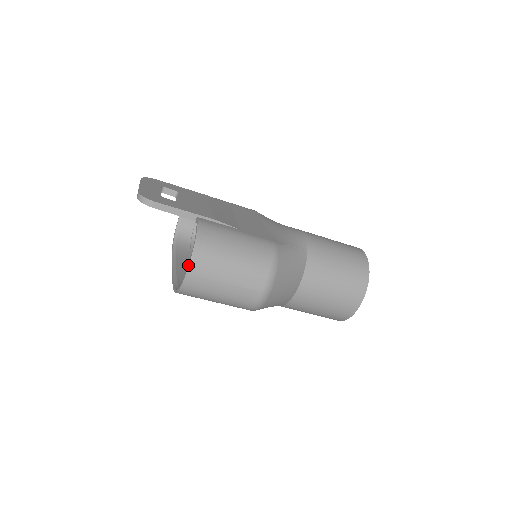
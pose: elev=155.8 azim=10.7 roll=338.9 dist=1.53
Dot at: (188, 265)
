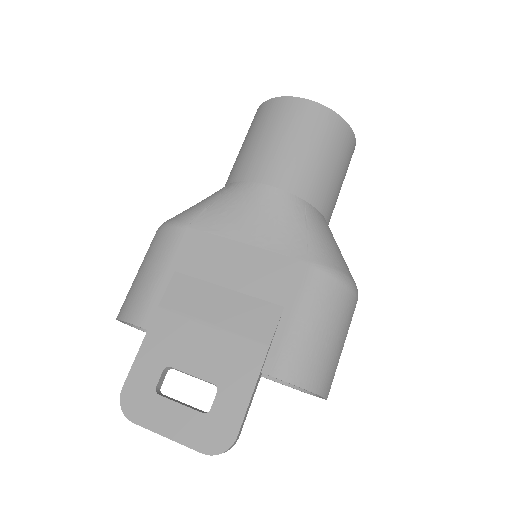
Dot at: occluded
